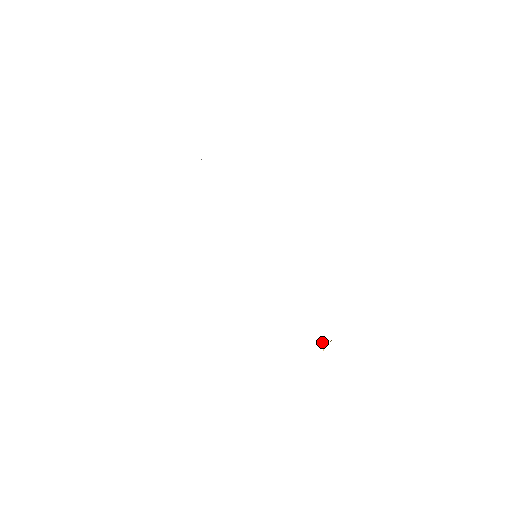
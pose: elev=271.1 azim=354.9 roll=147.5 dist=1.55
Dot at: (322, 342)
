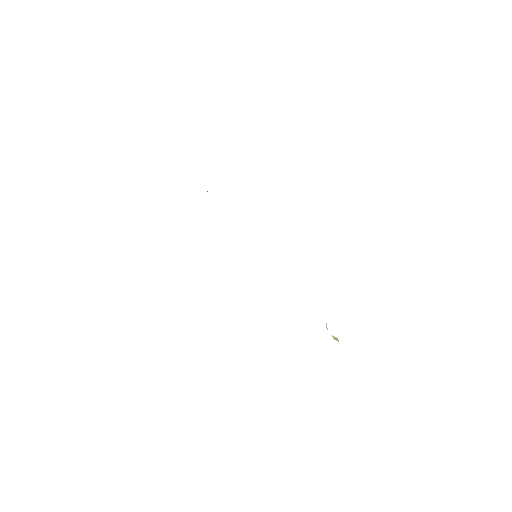
Dot at: occluded
